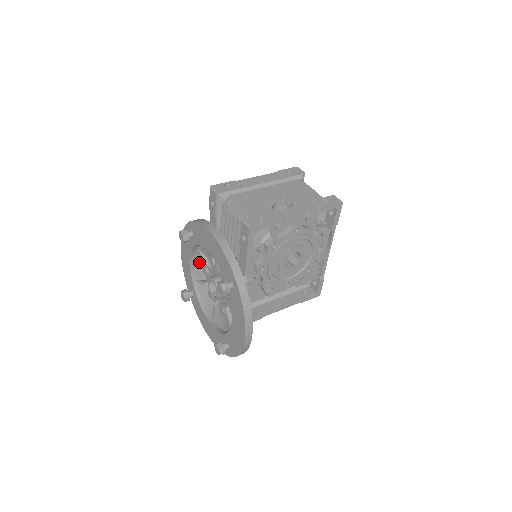
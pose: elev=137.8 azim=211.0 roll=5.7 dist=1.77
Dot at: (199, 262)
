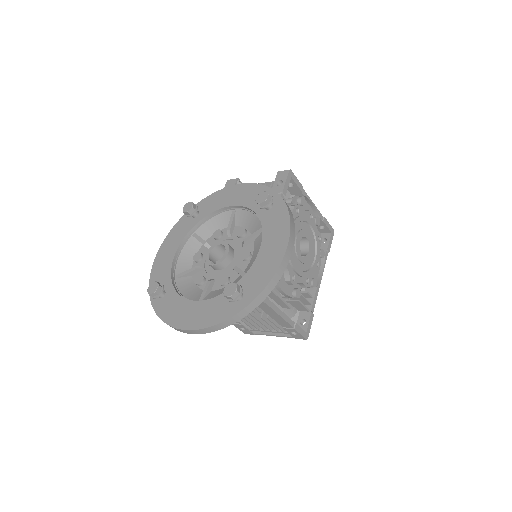
Dot at: (188, 253)
